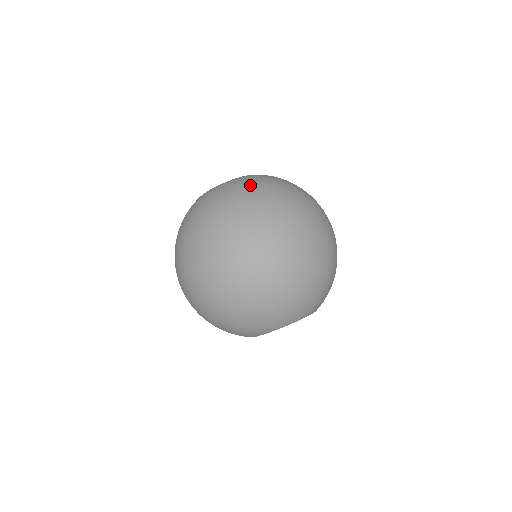
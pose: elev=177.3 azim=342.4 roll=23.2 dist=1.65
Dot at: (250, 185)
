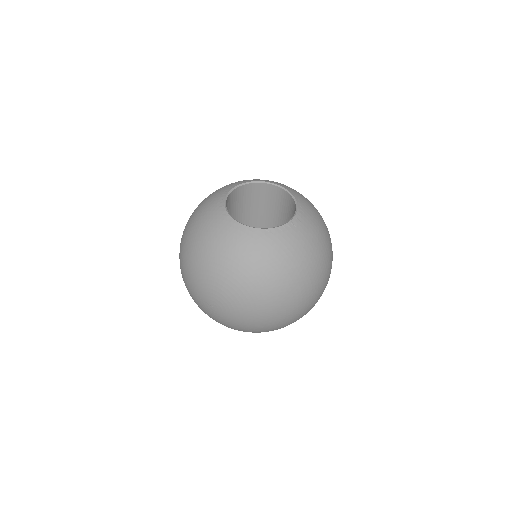
Dot at: (267, 260)
